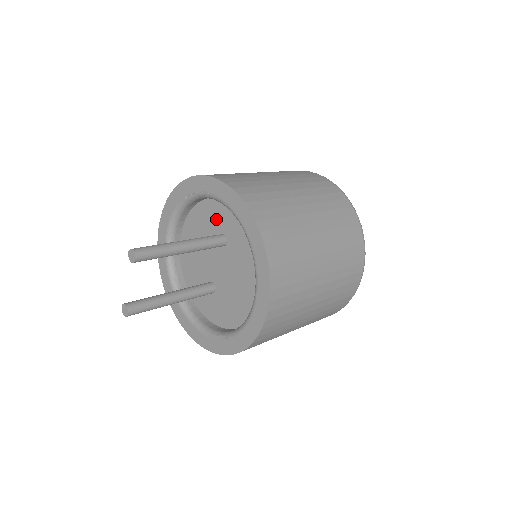
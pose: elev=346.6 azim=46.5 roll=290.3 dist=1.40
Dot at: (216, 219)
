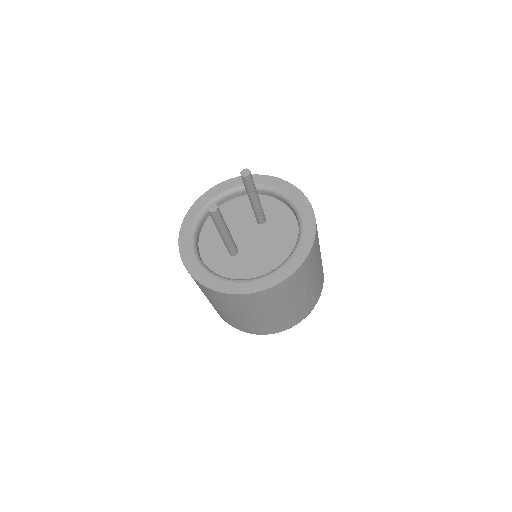
Dot at: occluded
